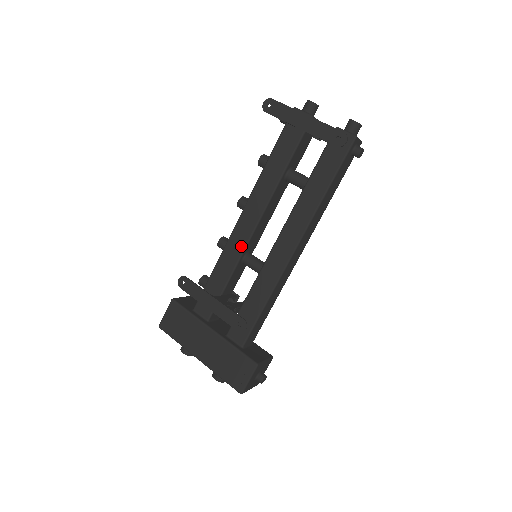
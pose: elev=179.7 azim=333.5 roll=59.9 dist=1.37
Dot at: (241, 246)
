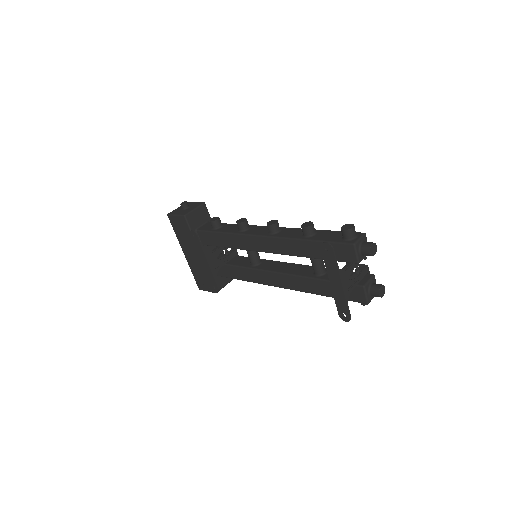
Dot at: (249, 247)
